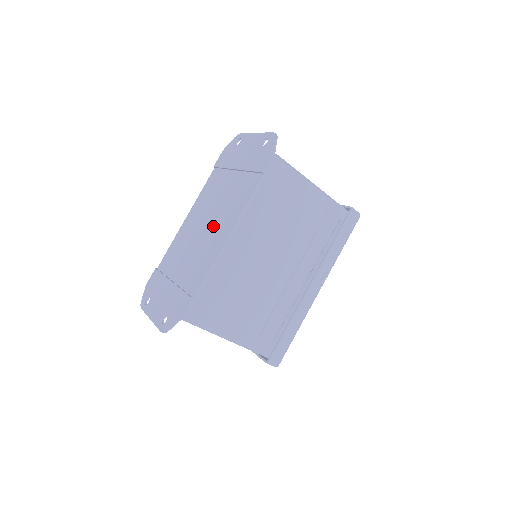
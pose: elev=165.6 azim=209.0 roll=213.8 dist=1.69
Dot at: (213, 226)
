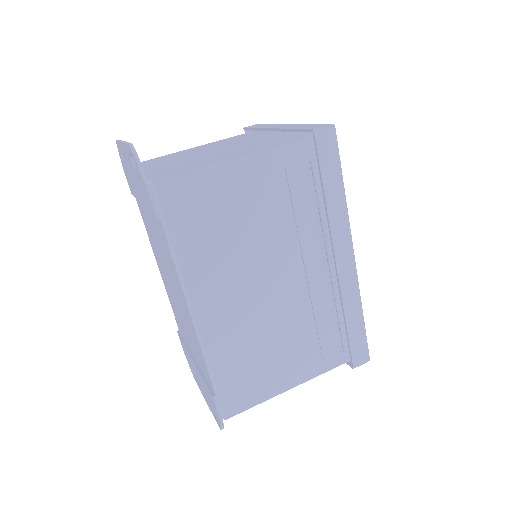
Dot at: (175, 292)
